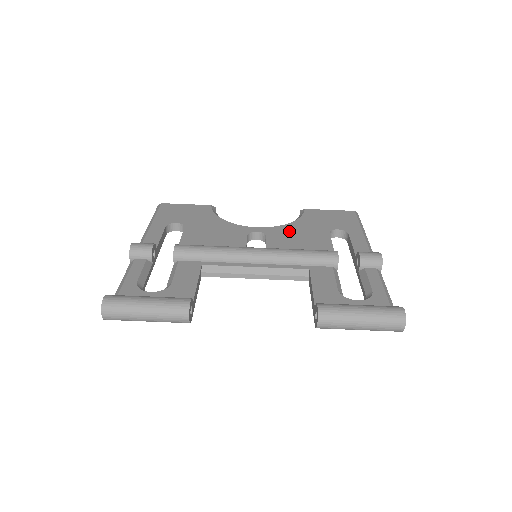
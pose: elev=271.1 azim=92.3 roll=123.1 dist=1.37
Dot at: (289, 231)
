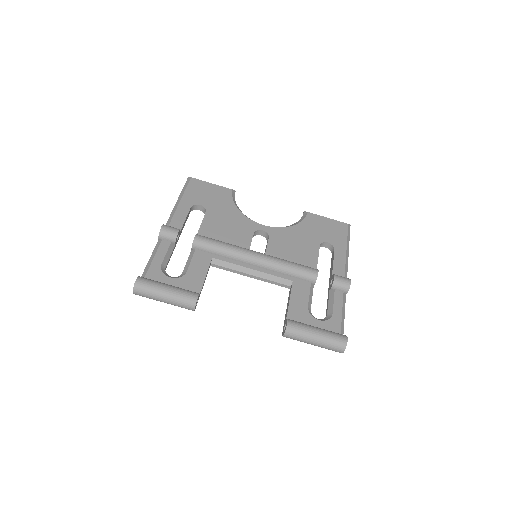
Dot at: (288, 236)
